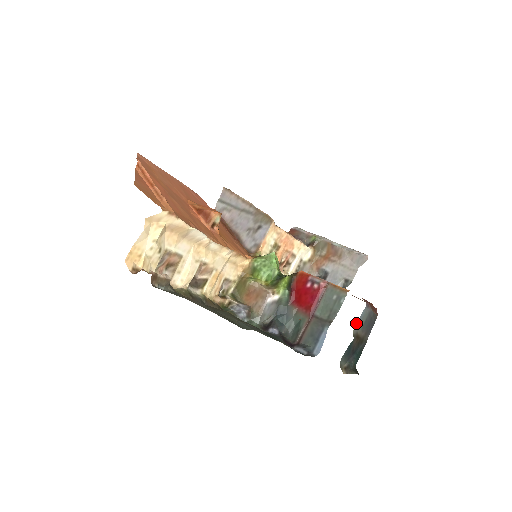
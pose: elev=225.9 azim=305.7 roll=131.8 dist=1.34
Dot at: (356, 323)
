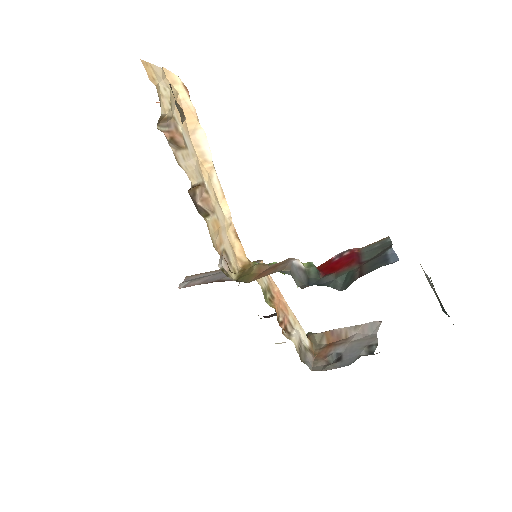
Dot at: occluded
